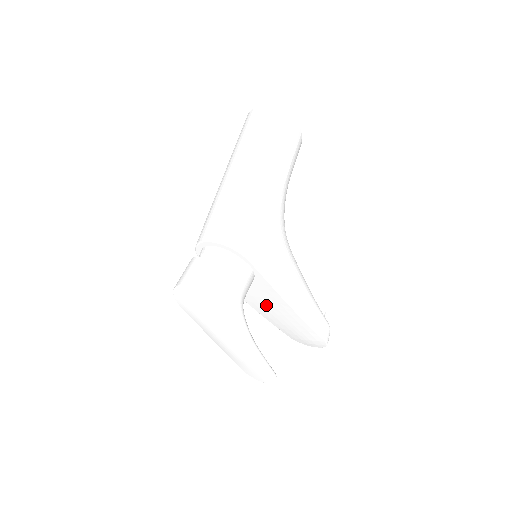
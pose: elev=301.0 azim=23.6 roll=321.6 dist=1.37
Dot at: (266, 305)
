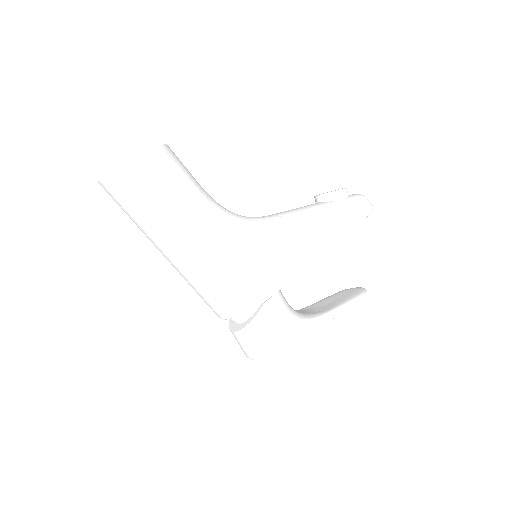
Dot at: occluded
